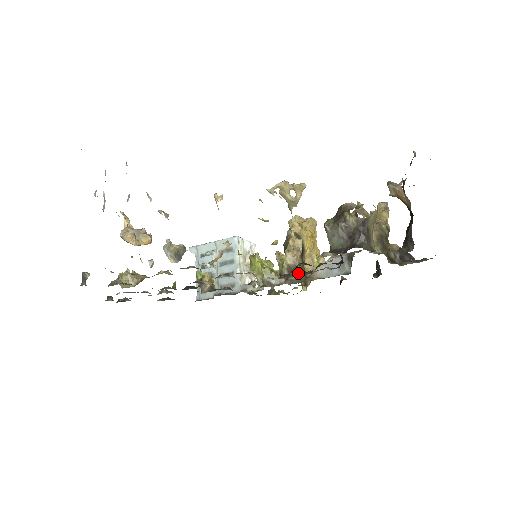
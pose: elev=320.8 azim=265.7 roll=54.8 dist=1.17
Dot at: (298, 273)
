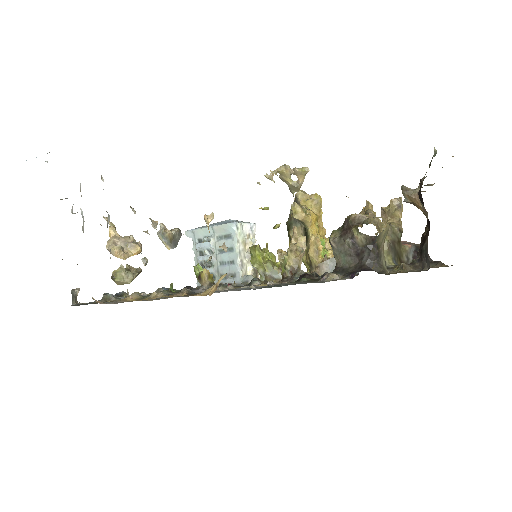
Dot at: occluded
